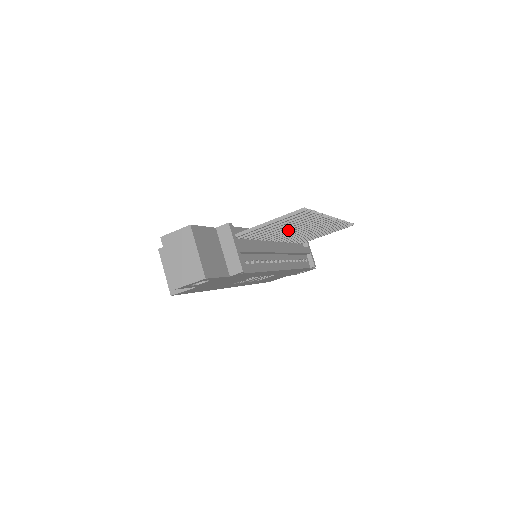
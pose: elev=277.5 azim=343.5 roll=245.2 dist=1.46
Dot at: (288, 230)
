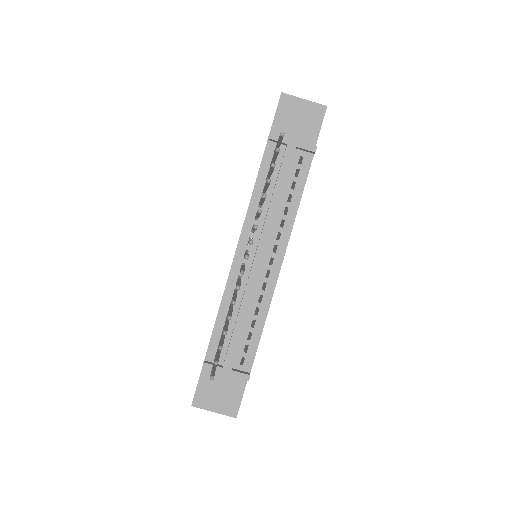
Dot at: occluded
